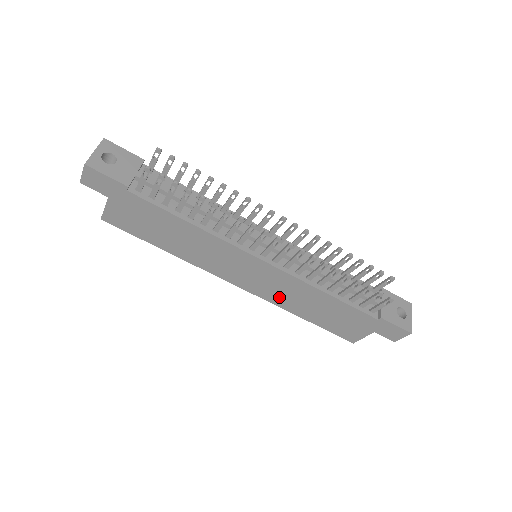
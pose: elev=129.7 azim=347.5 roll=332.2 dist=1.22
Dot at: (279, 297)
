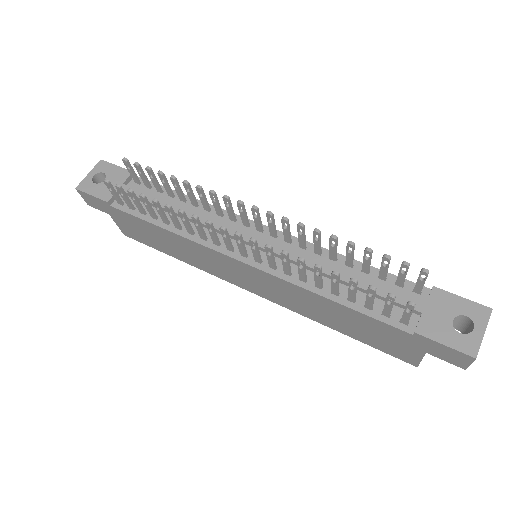
Dot at: (293, 304)
